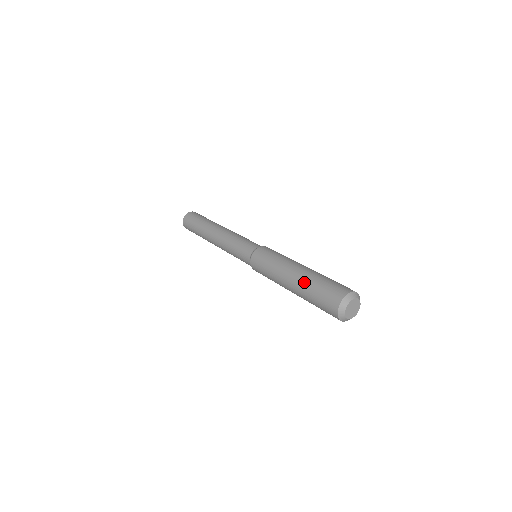
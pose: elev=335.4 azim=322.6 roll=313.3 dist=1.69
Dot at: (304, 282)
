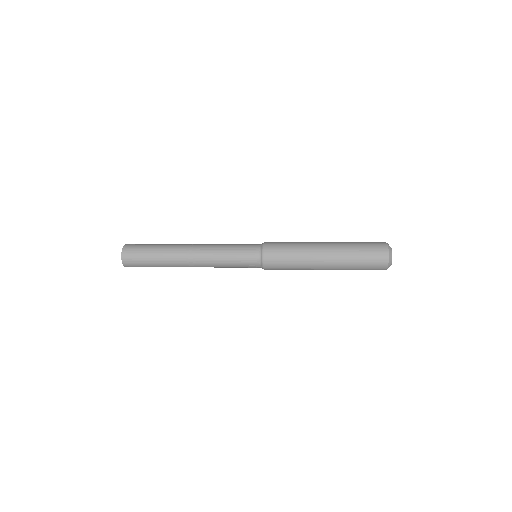
Dot at: (342, 245)
